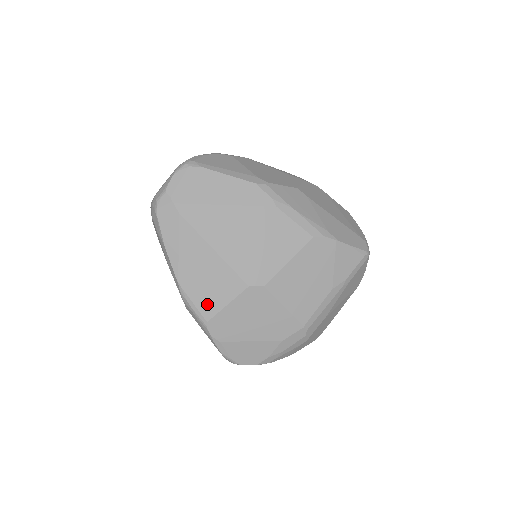
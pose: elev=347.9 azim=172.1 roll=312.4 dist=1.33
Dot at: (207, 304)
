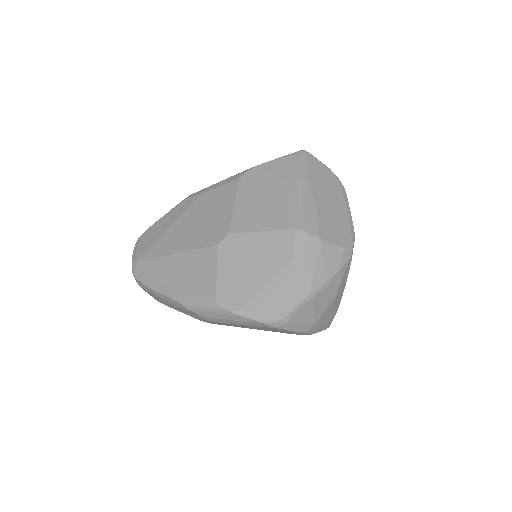
Dot at: (204, 291)
